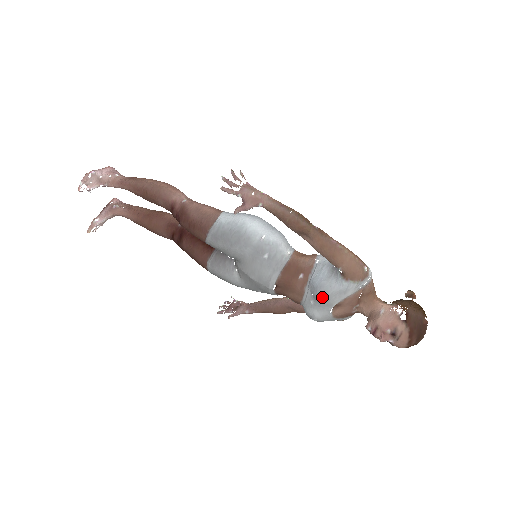
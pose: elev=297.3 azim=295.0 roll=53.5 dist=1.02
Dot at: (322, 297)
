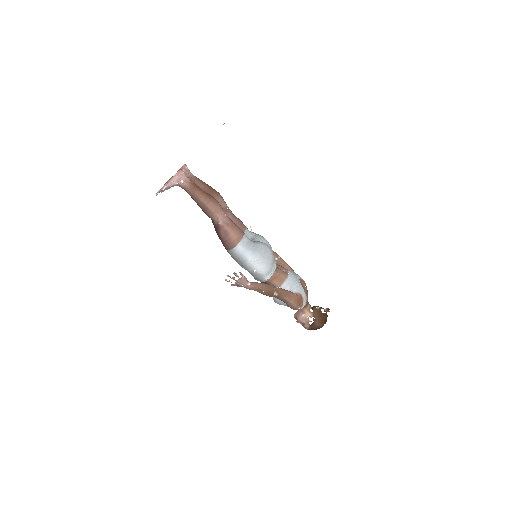
Dot at: occluded
